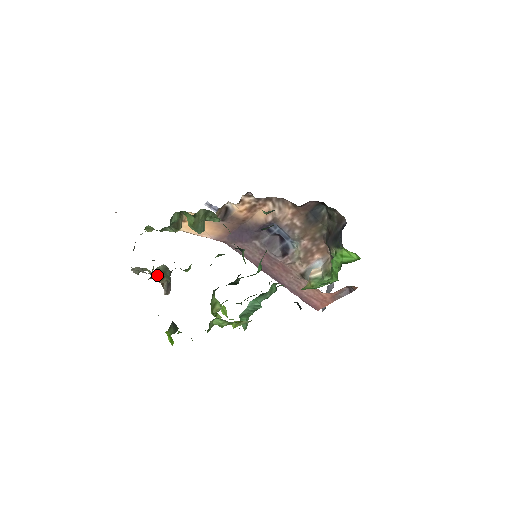
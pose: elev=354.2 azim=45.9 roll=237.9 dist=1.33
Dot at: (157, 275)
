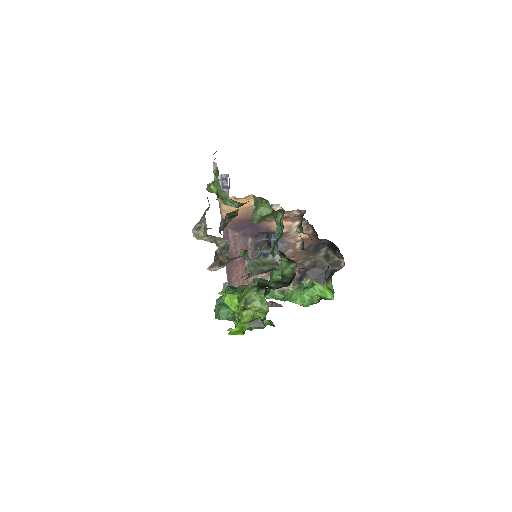
Dot at: occluded
